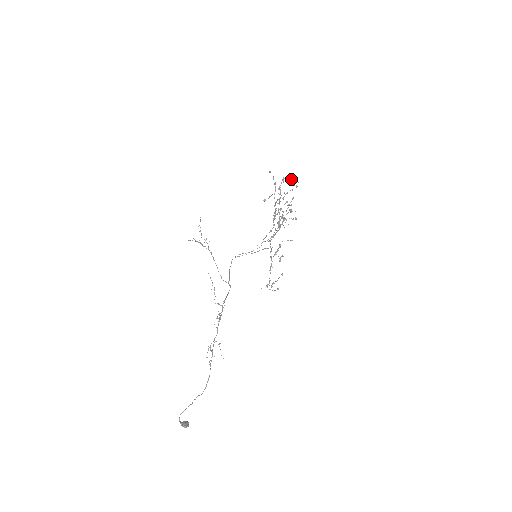
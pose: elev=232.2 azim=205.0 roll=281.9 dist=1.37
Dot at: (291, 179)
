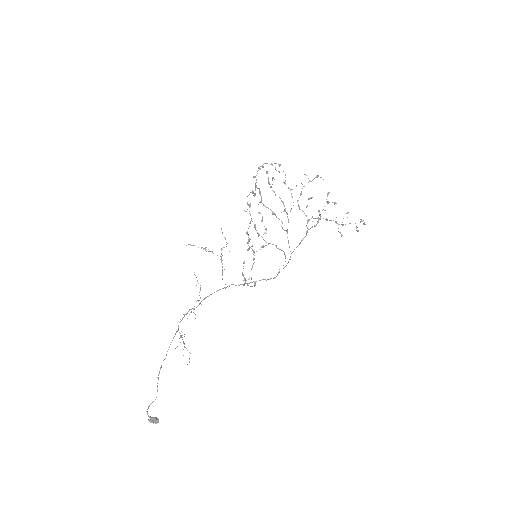
Dot at: occluded
